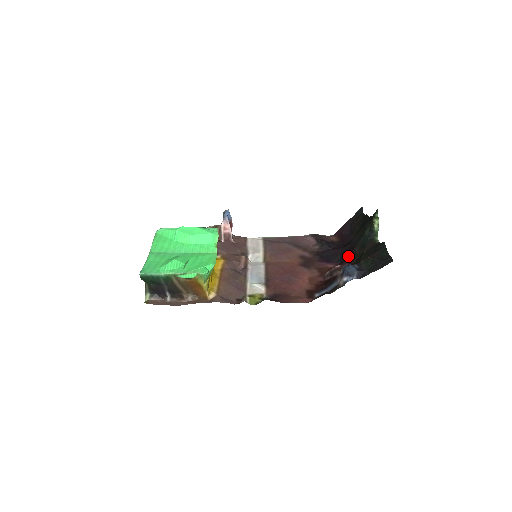
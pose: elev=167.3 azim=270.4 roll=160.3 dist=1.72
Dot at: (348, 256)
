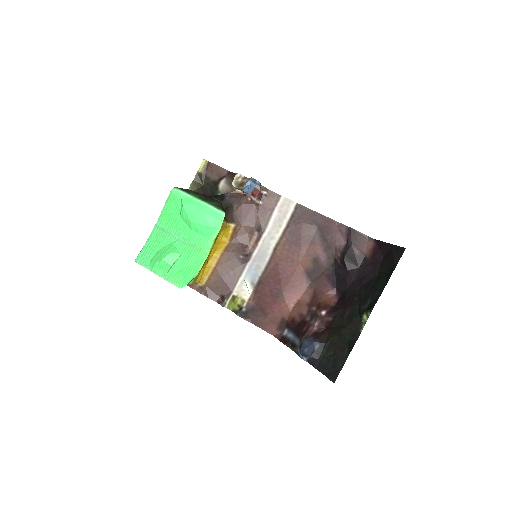
Dot at: (341, 307)
